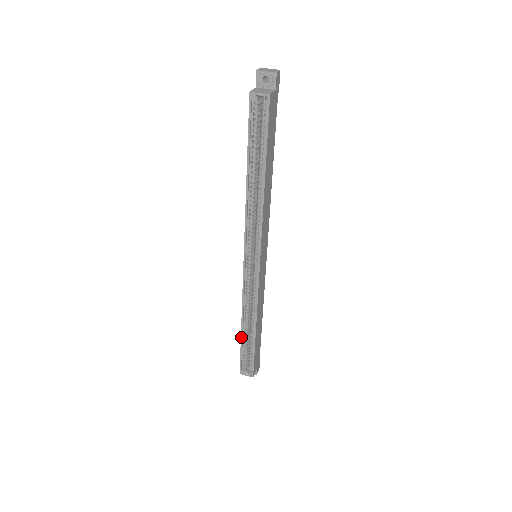
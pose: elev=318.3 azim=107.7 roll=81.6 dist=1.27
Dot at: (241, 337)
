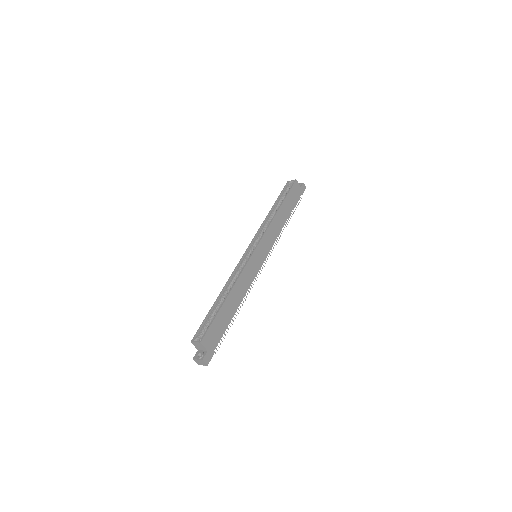
Dot at: (214, 304)
